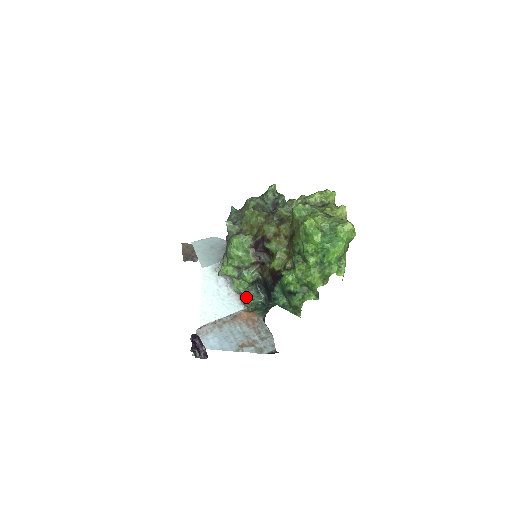
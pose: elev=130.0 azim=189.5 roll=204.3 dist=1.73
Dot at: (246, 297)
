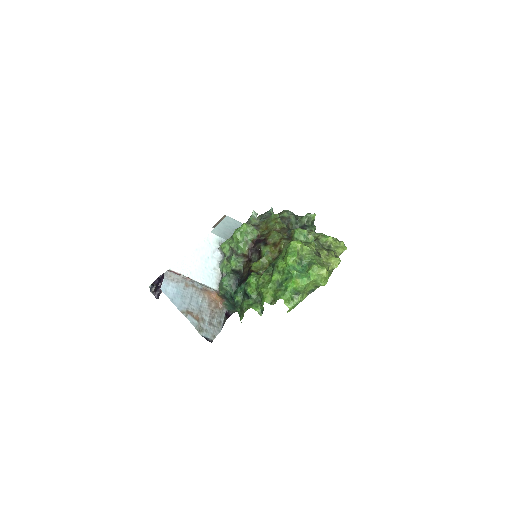
Dot at: (222, 279)
